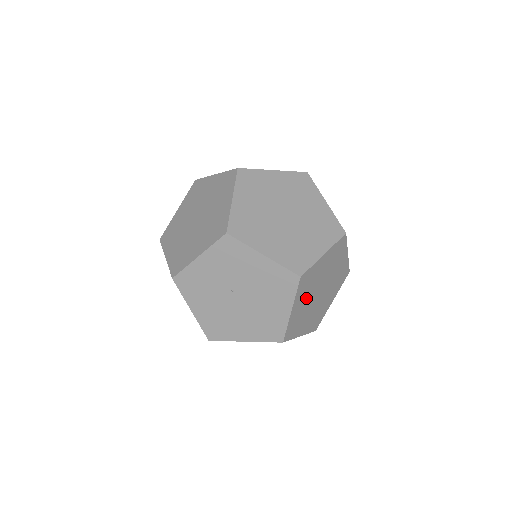
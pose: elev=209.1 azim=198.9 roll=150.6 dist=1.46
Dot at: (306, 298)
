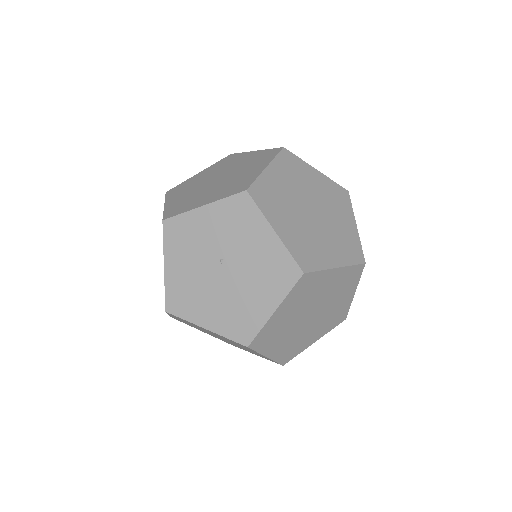
Dot at: (295, 309)
